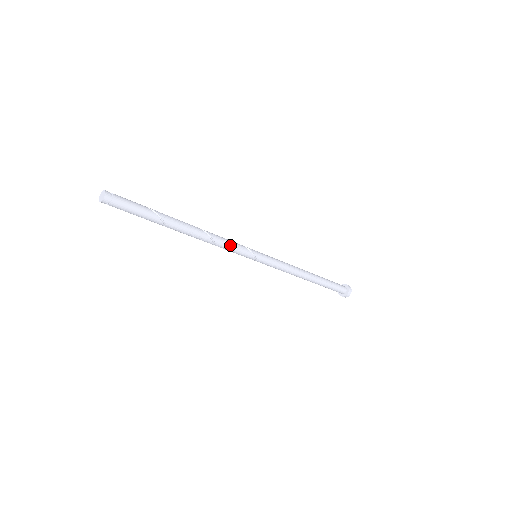
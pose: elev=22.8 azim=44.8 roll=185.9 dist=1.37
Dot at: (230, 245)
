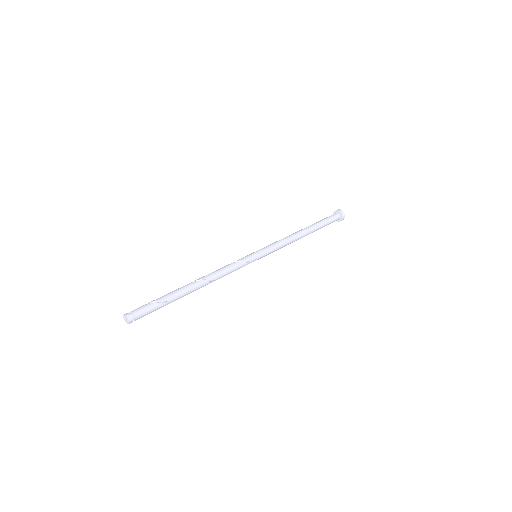
Dot at: occluded
